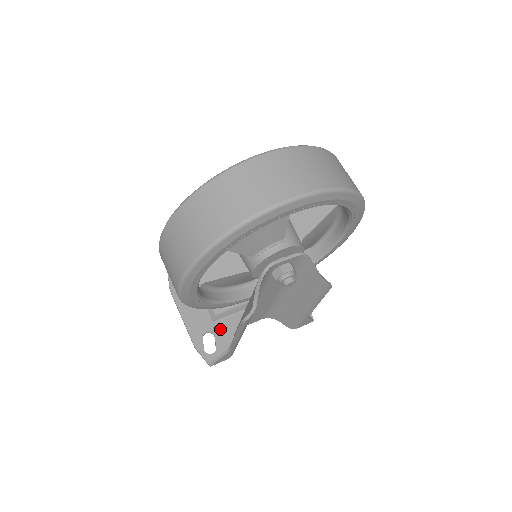
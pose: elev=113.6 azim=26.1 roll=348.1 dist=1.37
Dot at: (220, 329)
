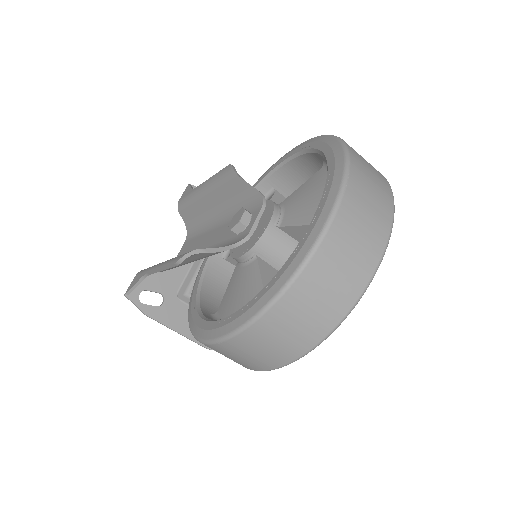
Dot at: occluded
